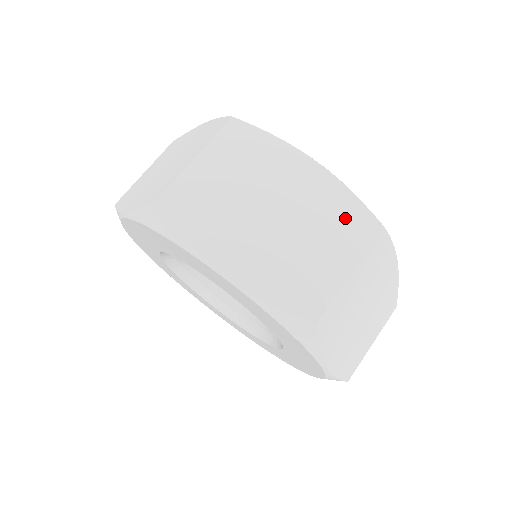
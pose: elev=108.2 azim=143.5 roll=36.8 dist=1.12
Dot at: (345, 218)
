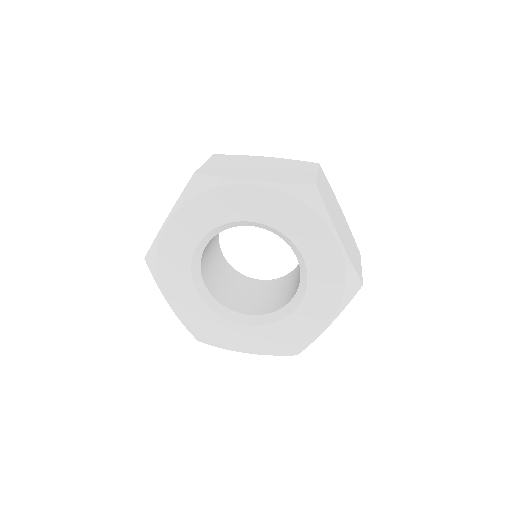
Dot at: (353, 241)
